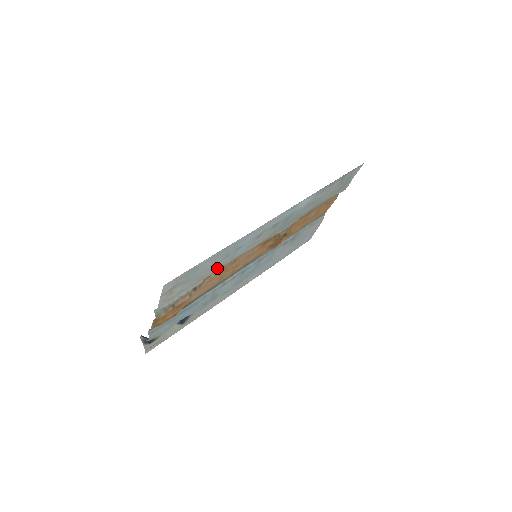
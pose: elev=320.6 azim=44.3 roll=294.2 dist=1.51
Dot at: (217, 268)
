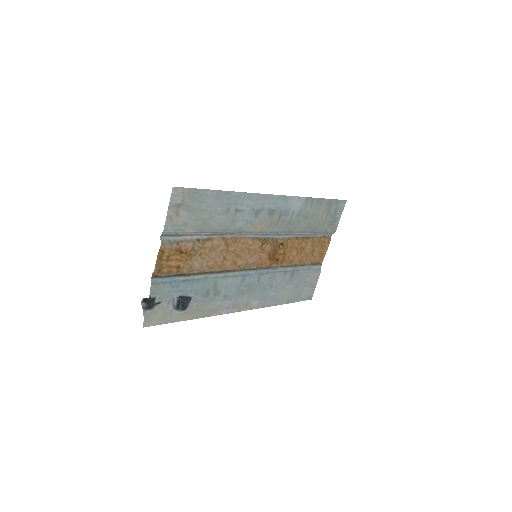
Dot at: (219, 225)
